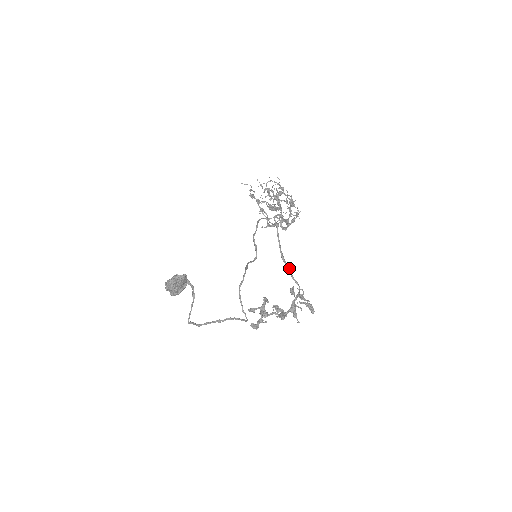
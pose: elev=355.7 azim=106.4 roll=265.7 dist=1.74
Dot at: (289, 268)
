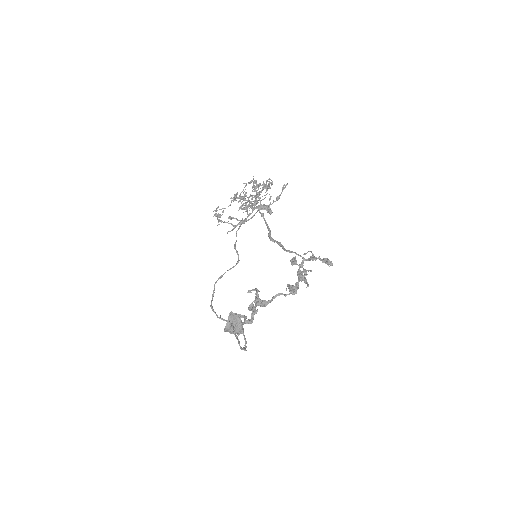
Dot at: (279, 244)
